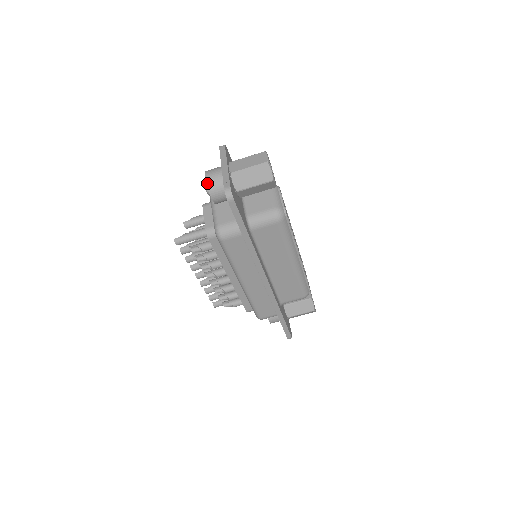
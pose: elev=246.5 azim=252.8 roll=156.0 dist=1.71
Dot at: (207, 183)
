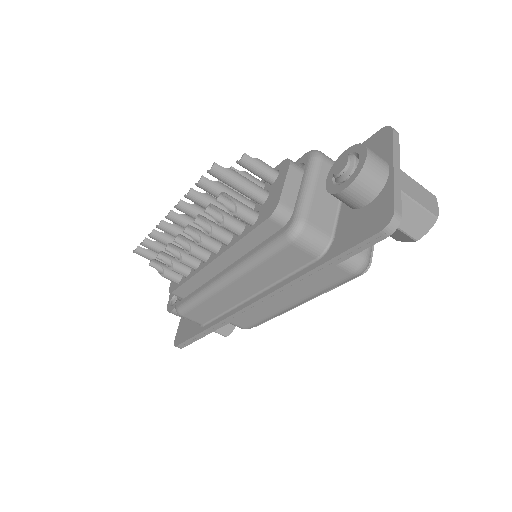
Dot at: (364, 168)
